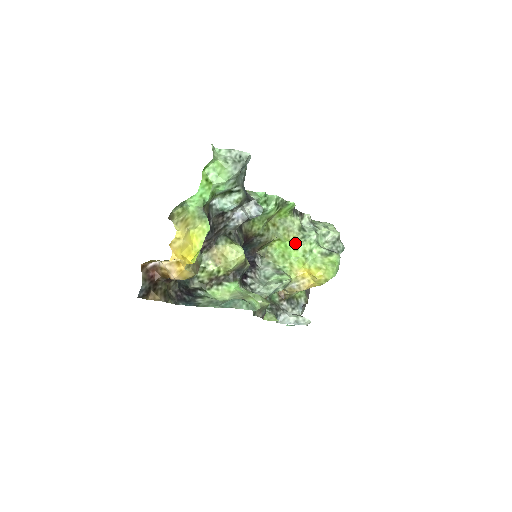
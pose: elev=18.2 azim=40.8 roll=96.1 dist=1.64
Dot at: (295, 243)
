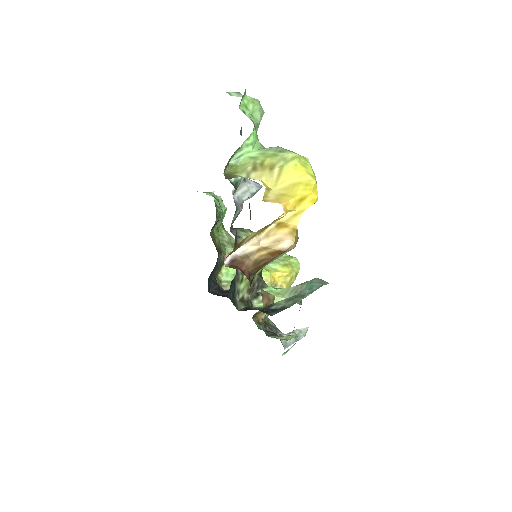
Dot at: occluded
